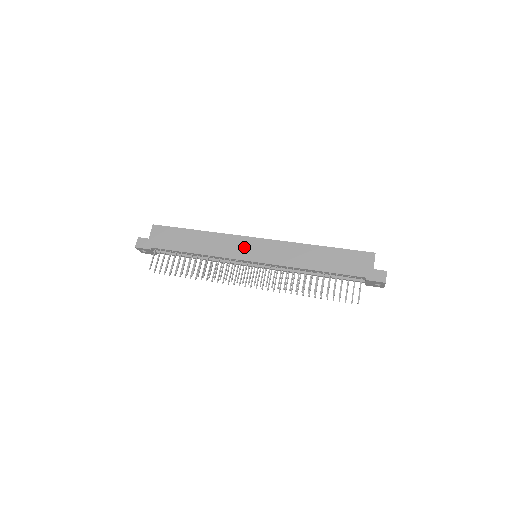
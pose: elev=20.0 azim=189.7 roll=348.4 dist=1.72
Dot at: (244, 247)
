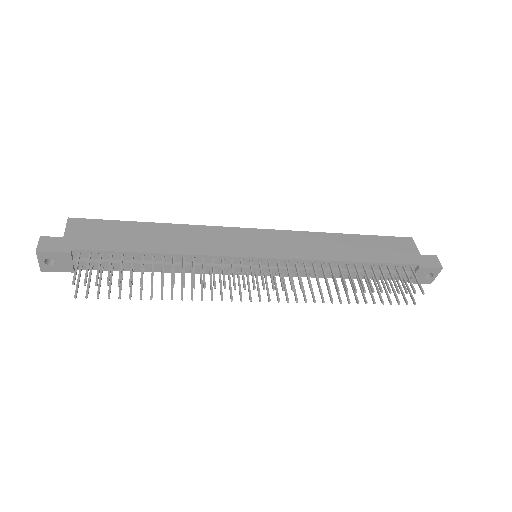
Dot at: (240, 240)
